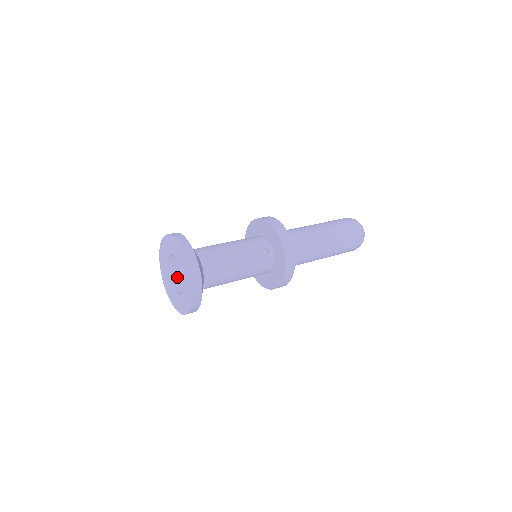
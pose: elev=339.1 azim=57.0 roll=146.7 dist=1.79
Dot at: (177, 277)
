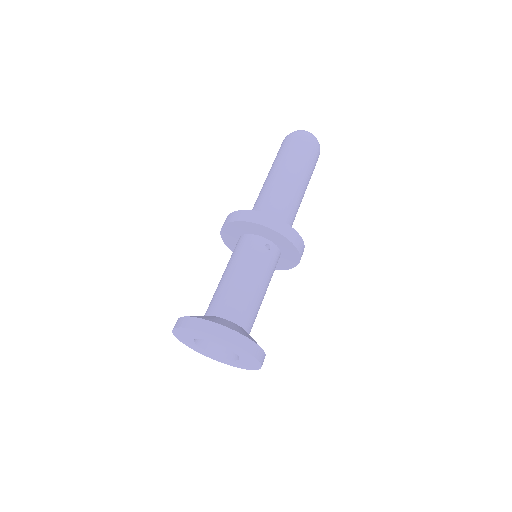
Dot at: (213, 343)
